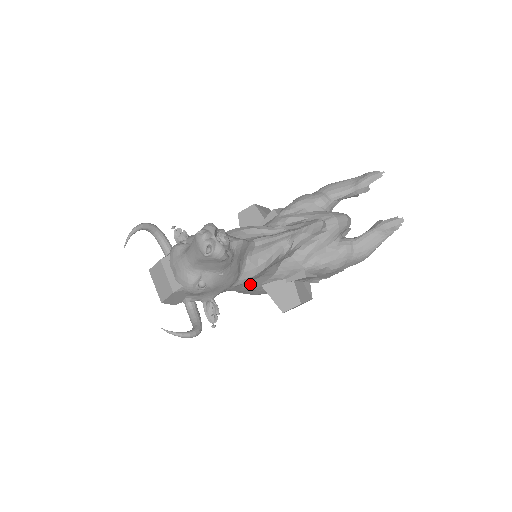
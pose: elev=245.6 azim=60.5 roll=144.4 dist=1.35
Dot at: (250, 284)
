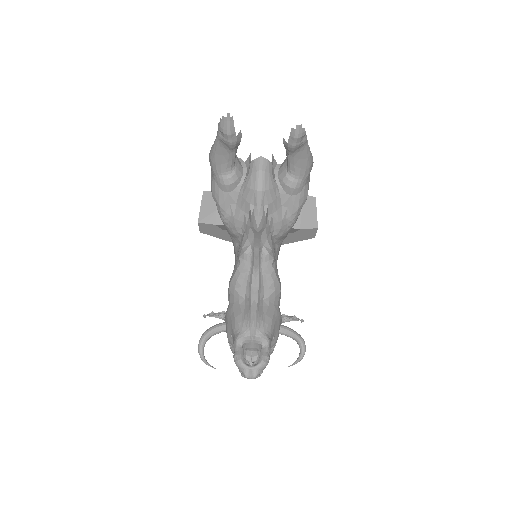
Dot at: occluded
